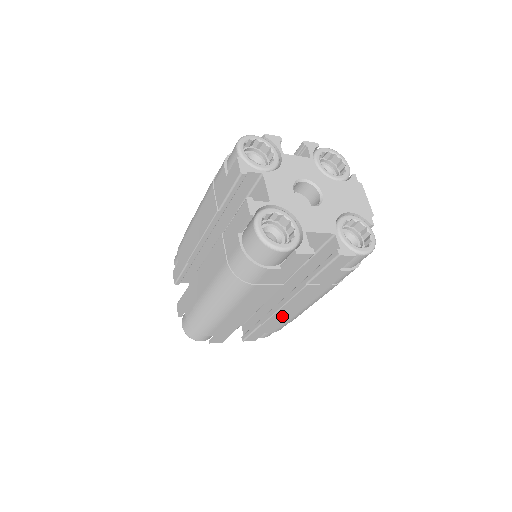
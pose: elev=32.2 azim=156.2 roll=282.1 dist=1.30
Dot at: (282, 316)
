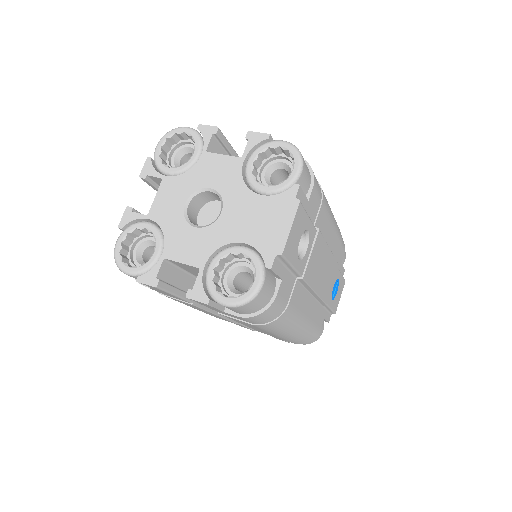
Dot at: (264, 332)
